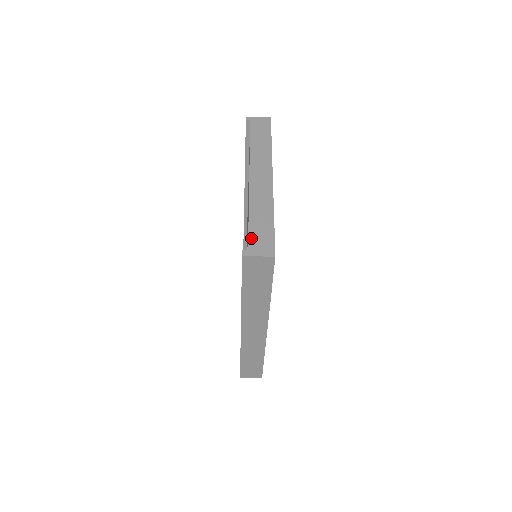
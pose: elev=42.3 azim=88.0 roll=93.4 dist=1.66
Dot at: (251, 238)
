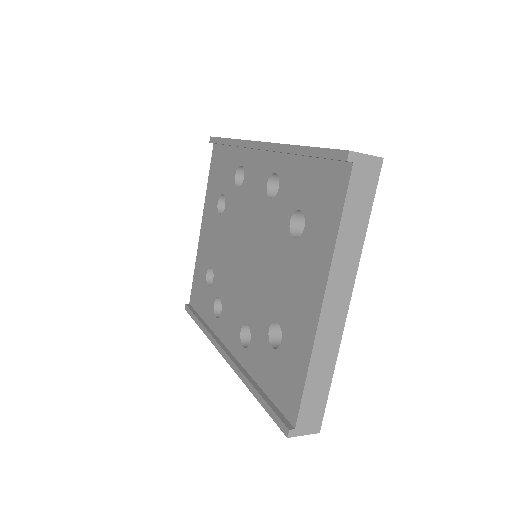
Dot at: (302, 412)
